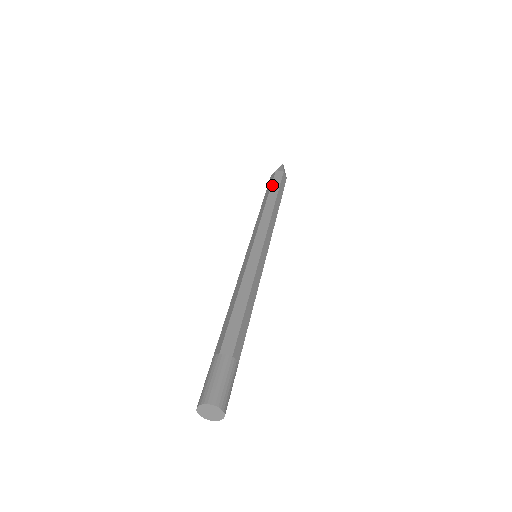
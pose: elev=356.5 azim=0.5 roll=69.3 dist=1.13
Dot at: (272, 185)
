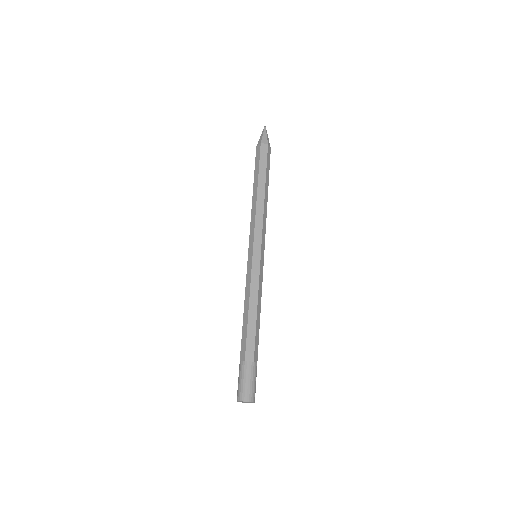
Dot at: (255, 170)
